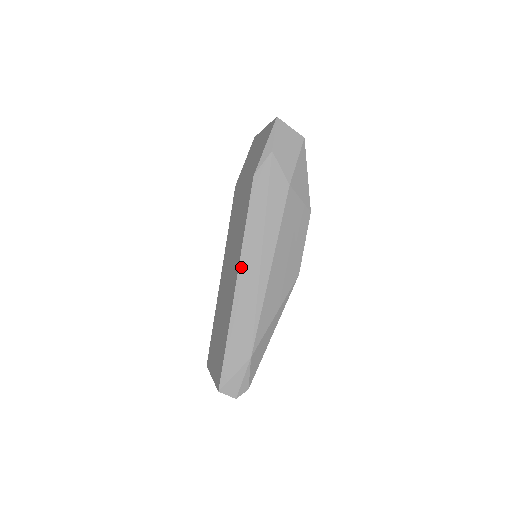
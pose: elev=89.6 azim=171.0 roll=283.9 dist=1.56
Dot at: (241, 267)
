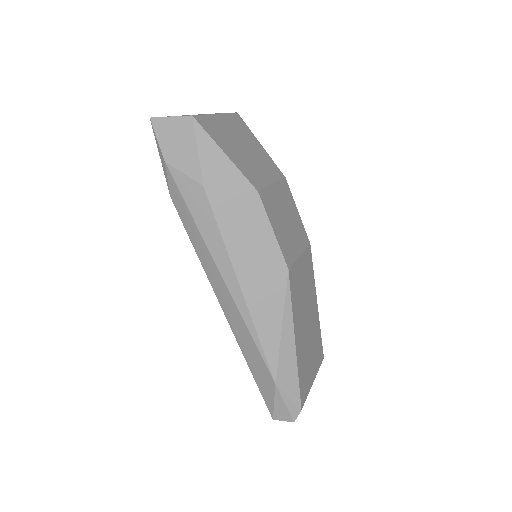
Dot at: (217, 295)
